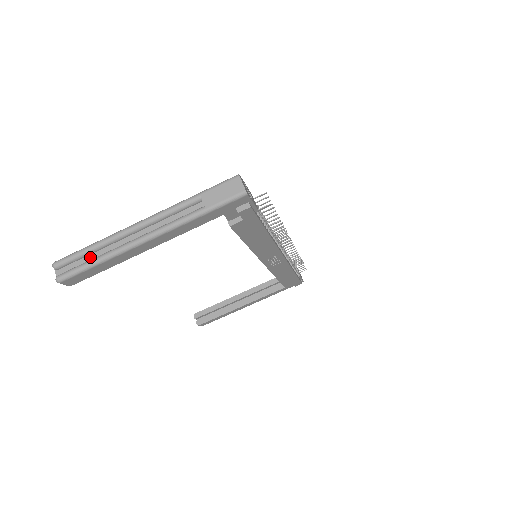
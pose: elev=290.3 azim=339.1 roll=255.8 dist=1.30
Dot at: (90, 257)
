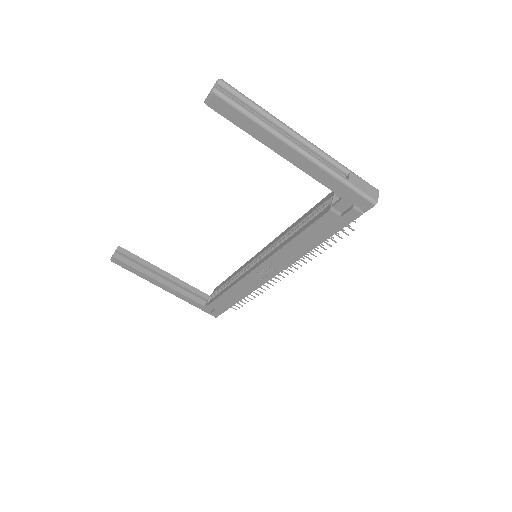
Dot at: (248, 109)
